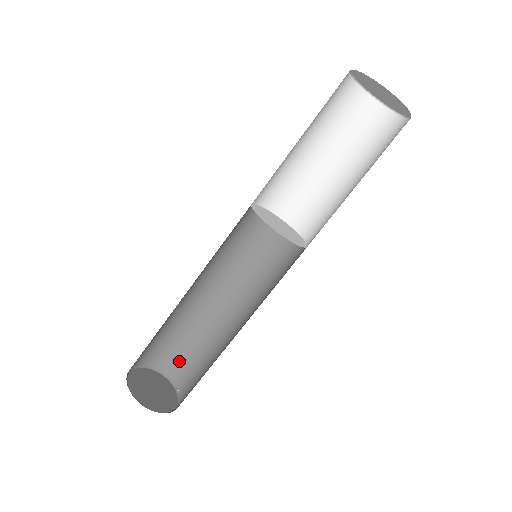
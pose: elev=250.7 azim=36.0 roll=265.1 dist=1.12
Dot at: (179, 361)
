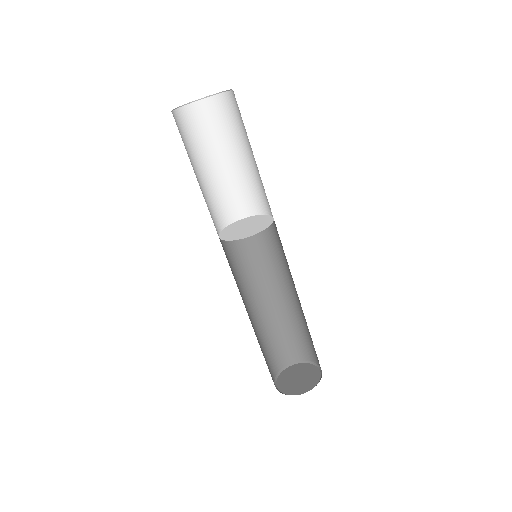
Dot at: (309, 348)
